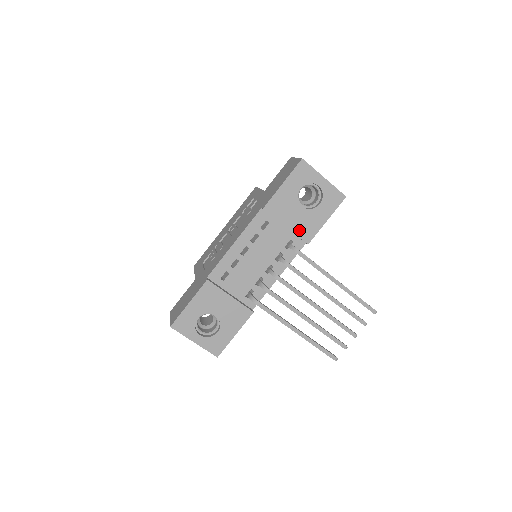
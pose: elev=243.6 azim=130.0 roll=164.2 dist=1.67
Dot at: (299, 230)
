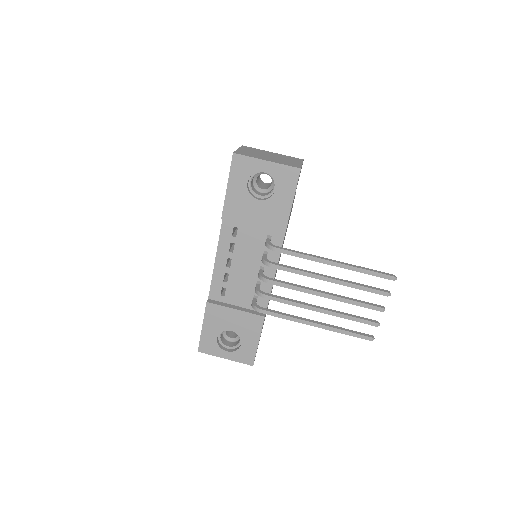
Dot at: (268, 224)
